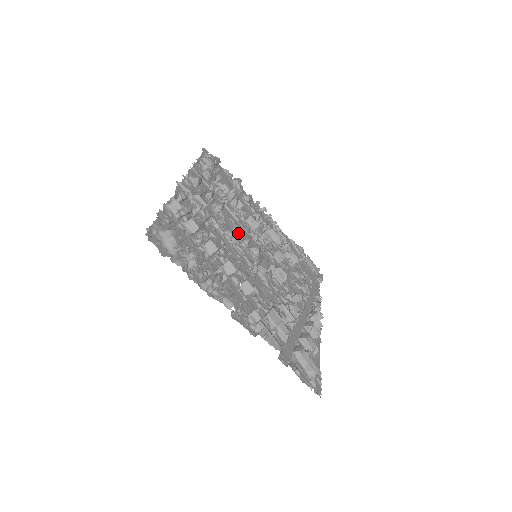
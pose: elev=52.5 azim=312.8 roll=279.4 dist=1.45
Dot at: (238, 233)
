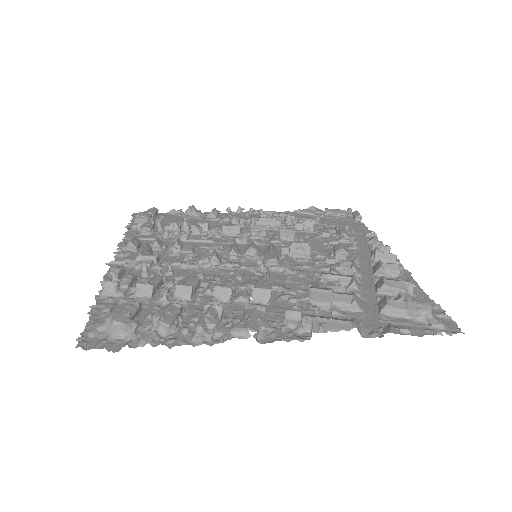
Dot at: (213, 252)
